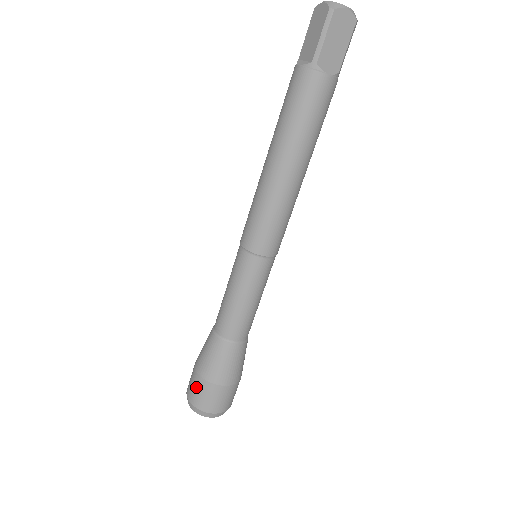
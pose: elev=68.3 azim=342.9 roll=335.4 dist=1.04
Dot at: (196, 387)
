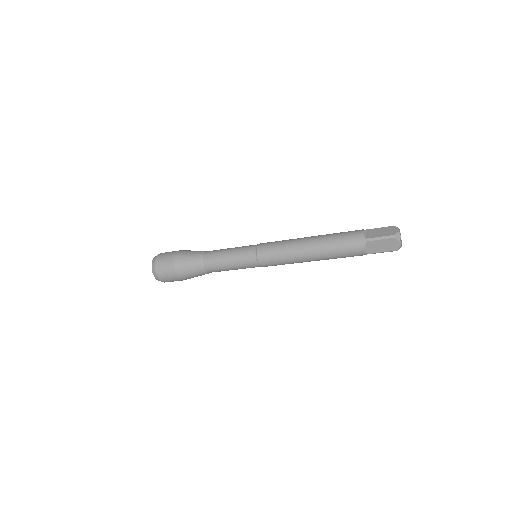
Dot at: (172, 280)
